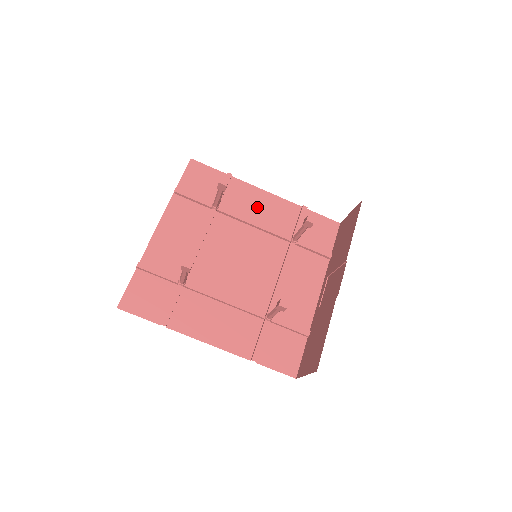
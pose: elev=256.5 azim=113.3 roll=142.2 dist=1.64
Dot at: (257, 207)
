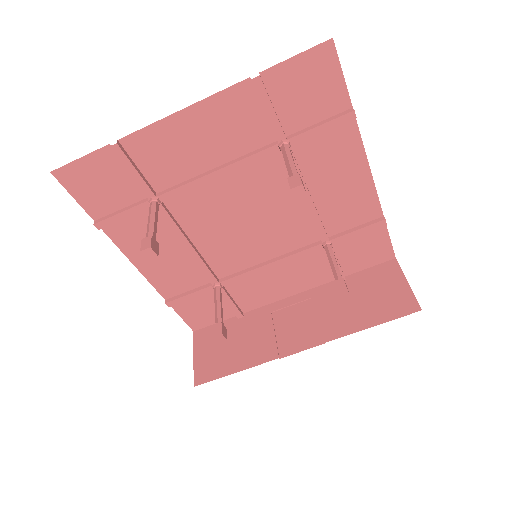
Dot at: (335, 180)
